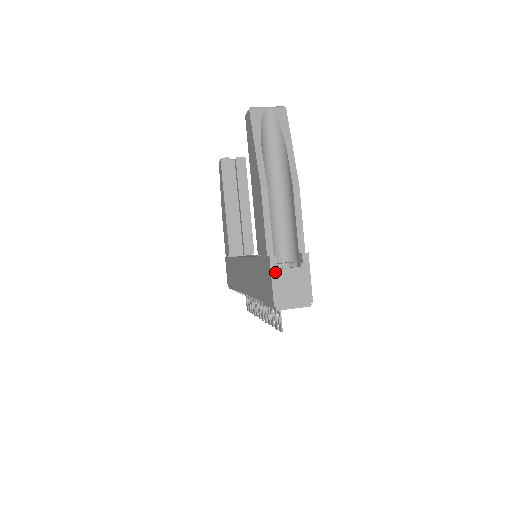
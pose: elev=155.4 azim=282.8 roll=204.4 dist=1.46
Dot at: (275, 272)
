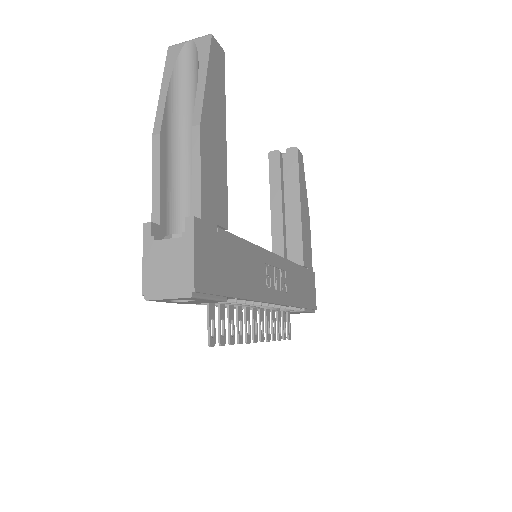
Dot at: (148, 245)
